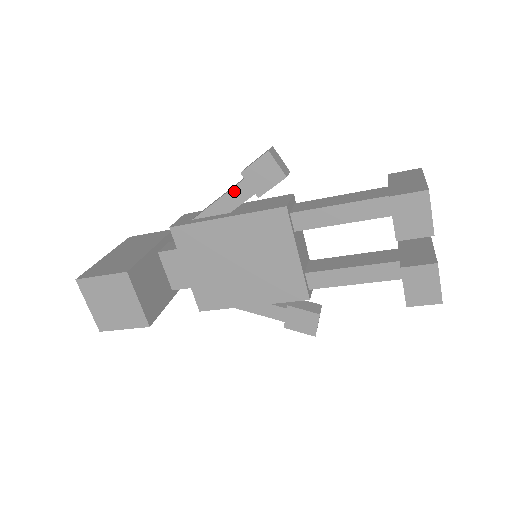
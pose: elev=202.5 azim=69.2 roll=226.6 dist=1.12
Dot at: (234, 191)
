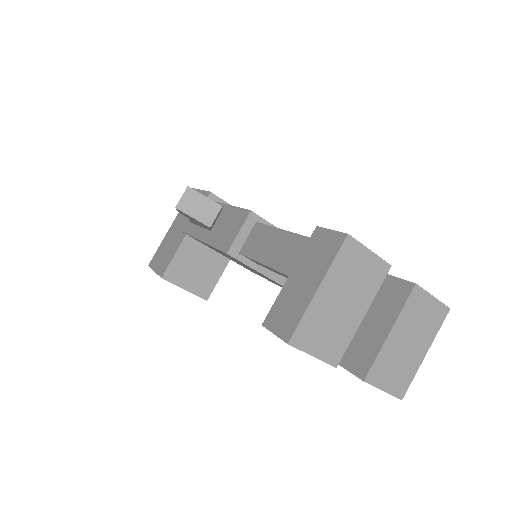
Dot at: occluded
